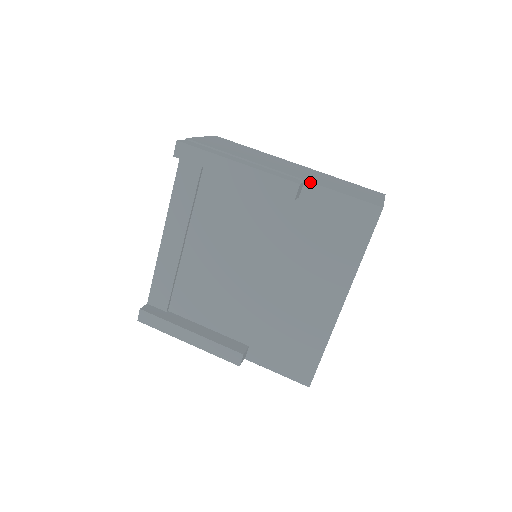
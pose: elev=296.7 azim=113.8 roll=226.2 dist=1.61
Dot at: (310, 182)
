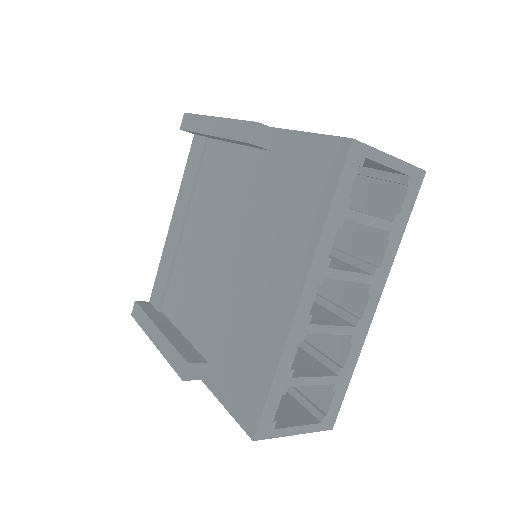
Dot at: (283, 129)
